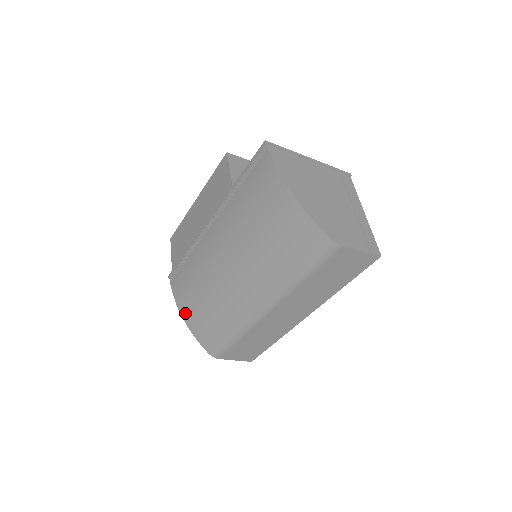
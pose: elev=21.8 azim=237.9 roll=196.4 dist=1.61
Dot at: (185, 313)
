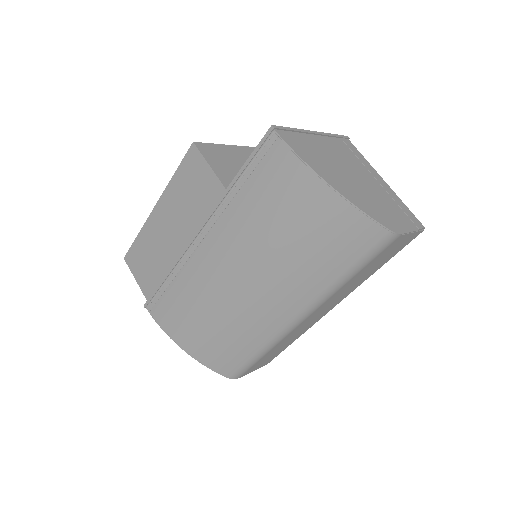
Dot at: (186, 344)
